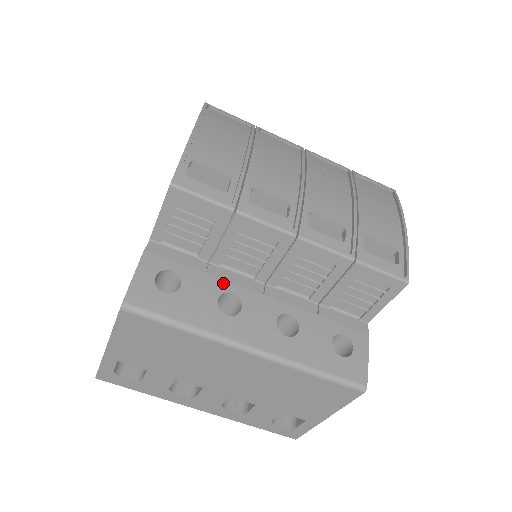
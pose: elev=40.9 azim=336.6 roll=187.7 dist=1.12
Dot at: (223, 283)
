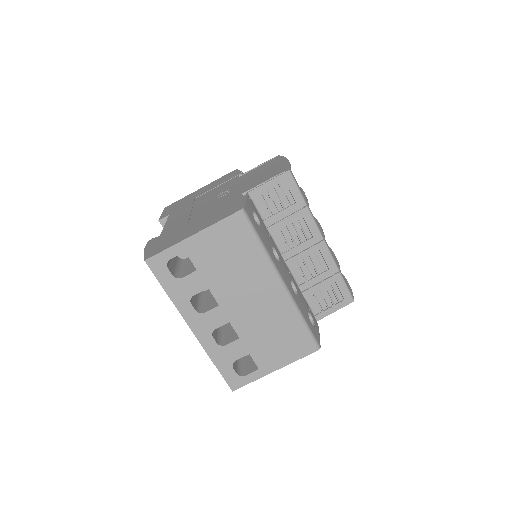
Dot at: (273, 242)
